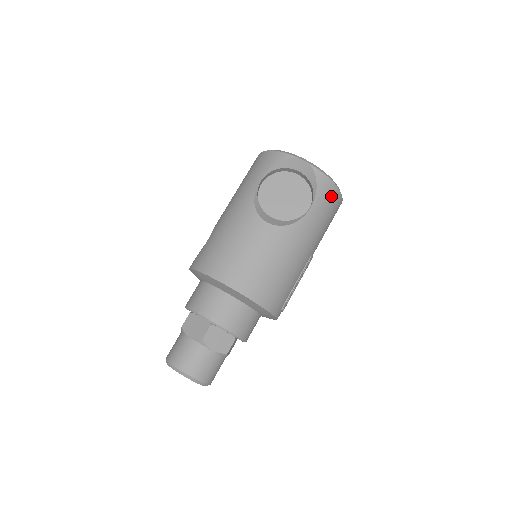
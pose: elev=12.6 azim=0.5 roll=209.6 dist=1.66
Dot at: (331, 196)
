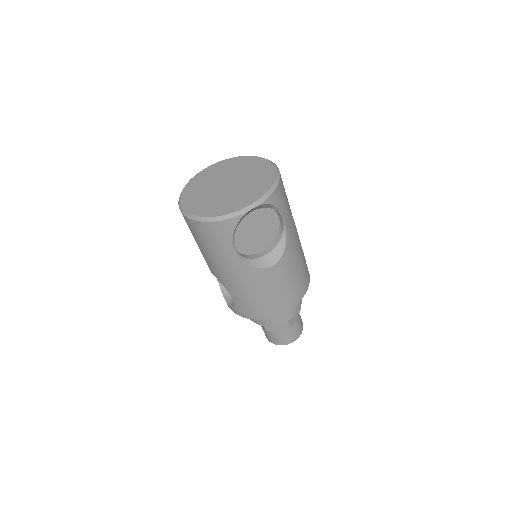
Dot at: (282, 190)
